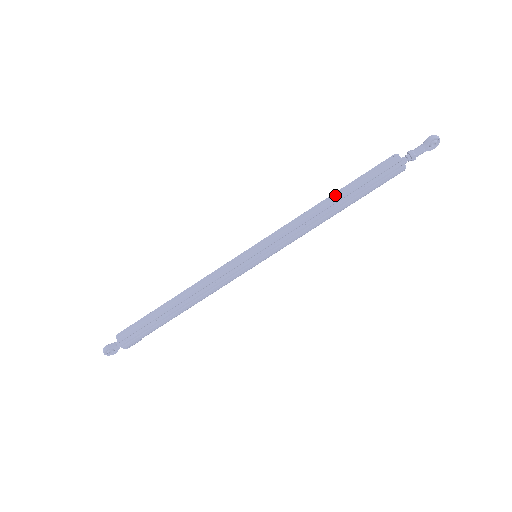
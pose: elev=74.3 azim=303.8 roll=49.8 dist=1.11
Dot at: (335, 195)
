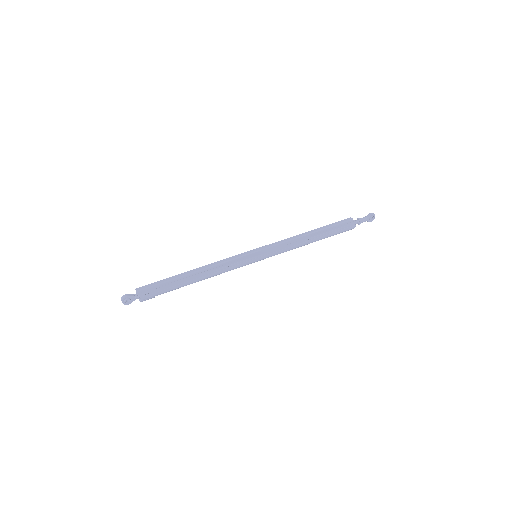
Dot at: (313, 231)
